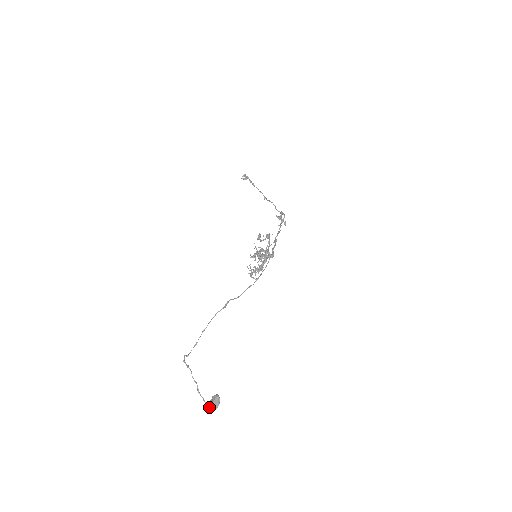
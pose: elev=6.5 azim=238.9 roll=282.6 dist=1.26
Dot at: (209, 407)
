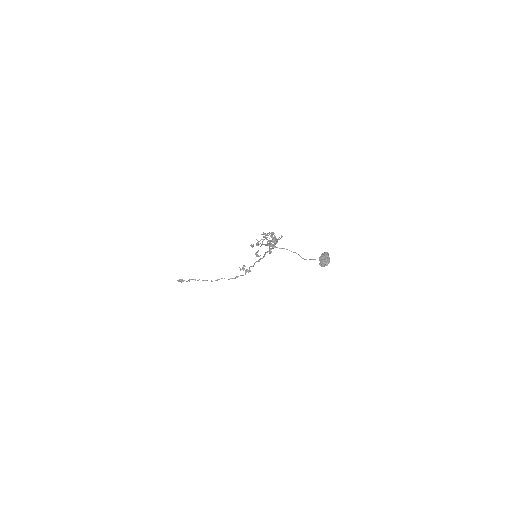
Dot at: (323, 260)
